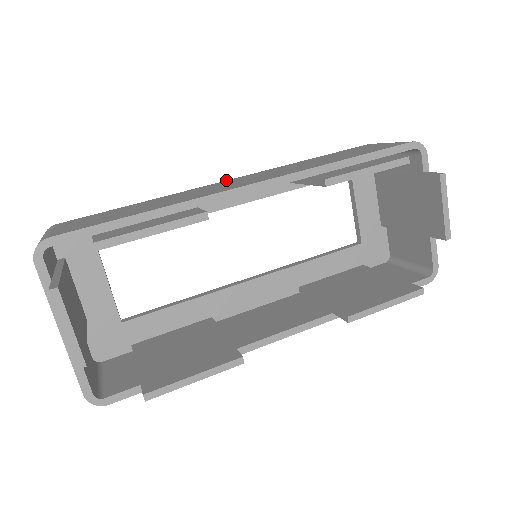
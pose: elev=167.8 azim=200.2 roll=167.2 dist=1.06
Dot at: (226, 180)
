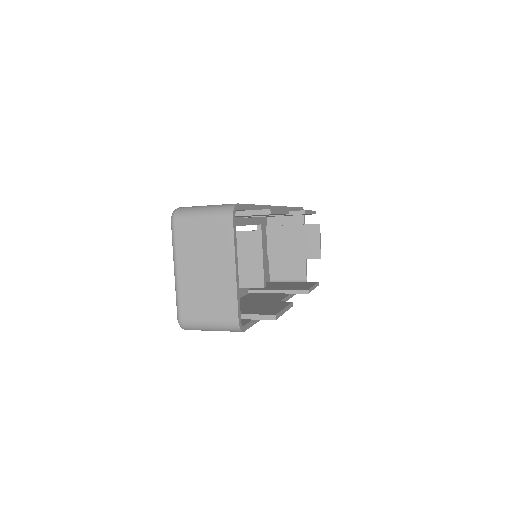
Dot at: occluded
